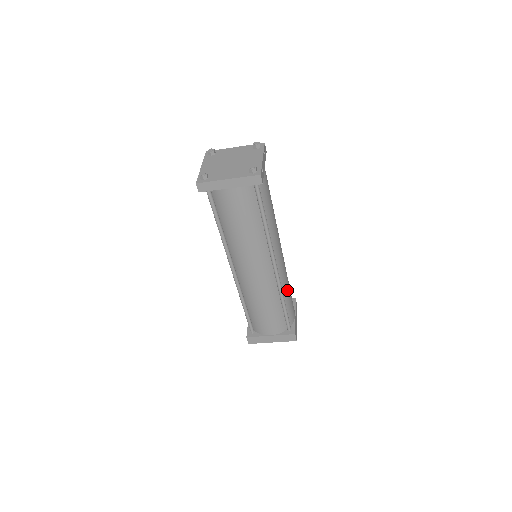
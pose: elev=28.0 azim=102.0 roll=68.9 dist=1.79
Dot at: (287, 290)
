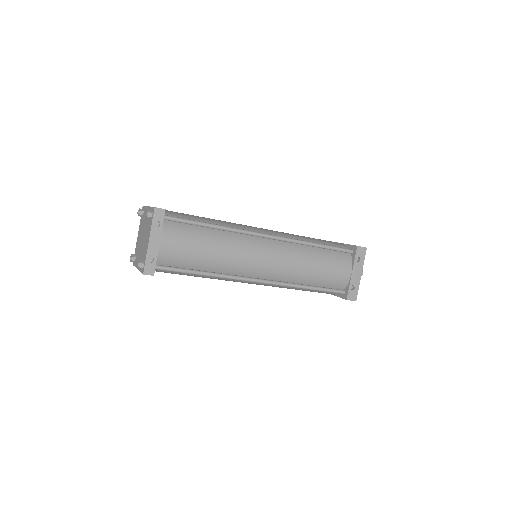
Dot at: (307, 274)
